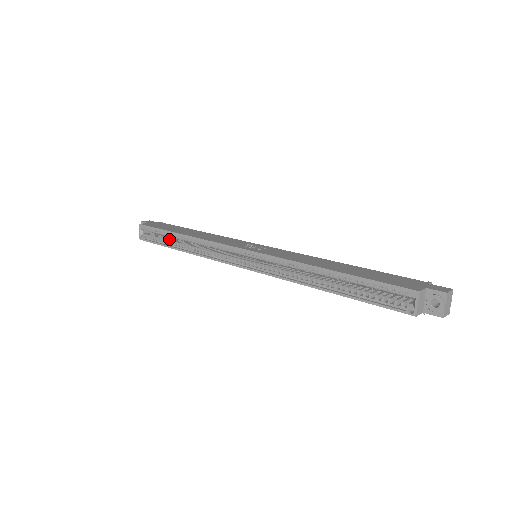
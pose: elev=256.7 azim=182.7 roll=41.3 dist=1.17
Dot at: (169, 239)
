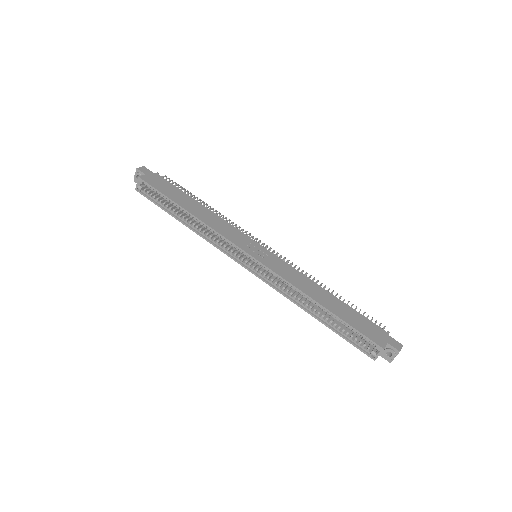
Dot at: (170, 204)
